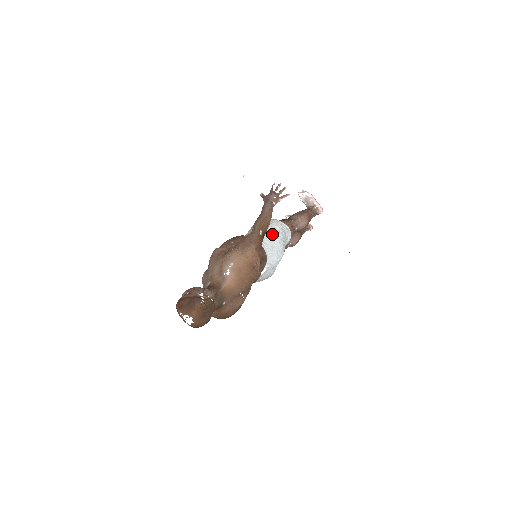
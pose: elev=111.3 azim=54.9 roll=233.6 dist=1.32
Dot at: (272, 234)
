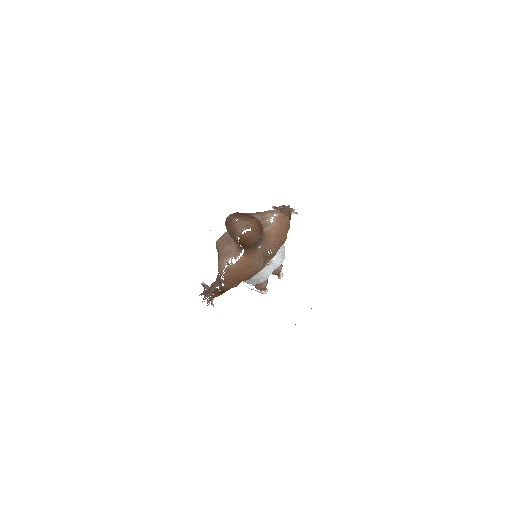
Dot at: occluded
